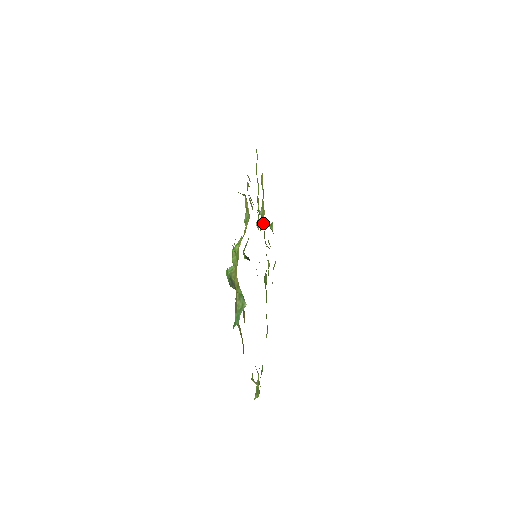
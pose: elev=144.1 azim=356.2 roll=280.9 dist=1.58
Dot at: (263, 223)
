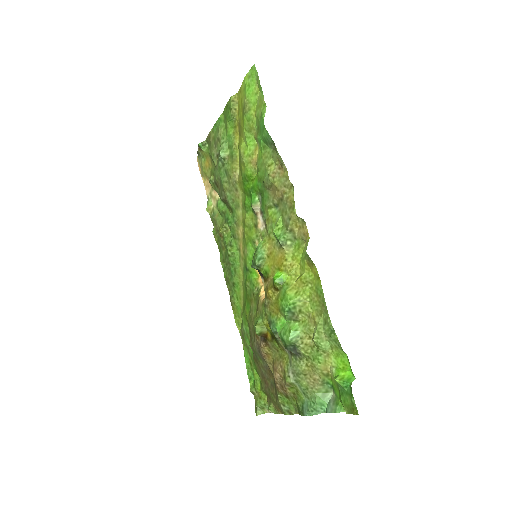
Dot at: (224, 169)
